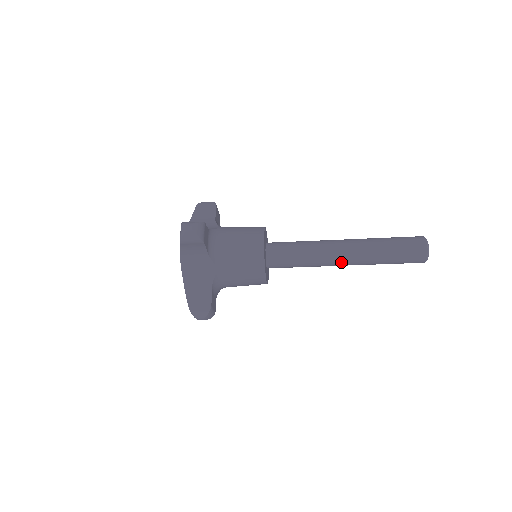
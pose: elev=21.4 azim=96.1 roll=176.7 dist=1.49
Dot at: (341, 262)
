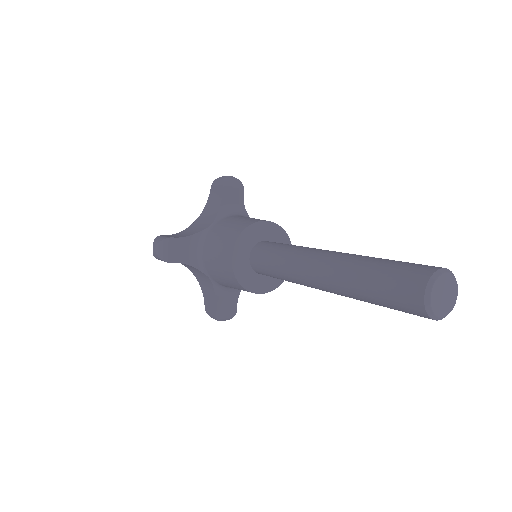
Dot at: (322, 290)
